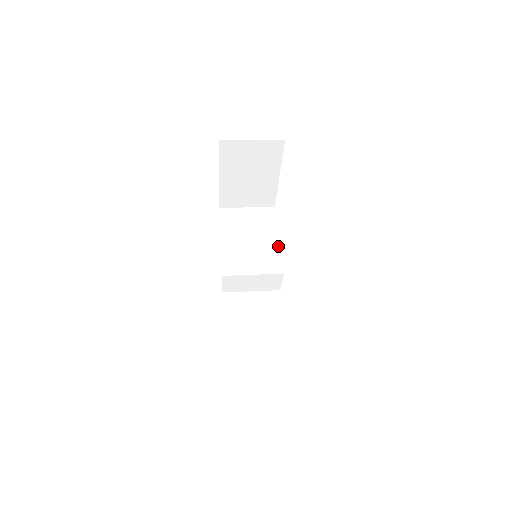
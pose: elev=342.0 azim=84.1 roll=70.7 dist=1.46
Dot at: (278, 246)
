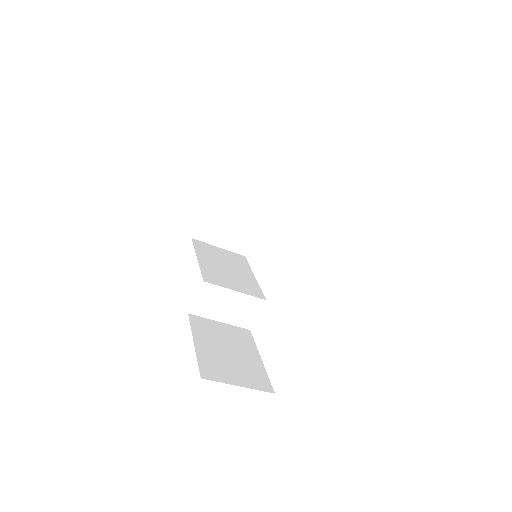
Dot at: (255, 281)
